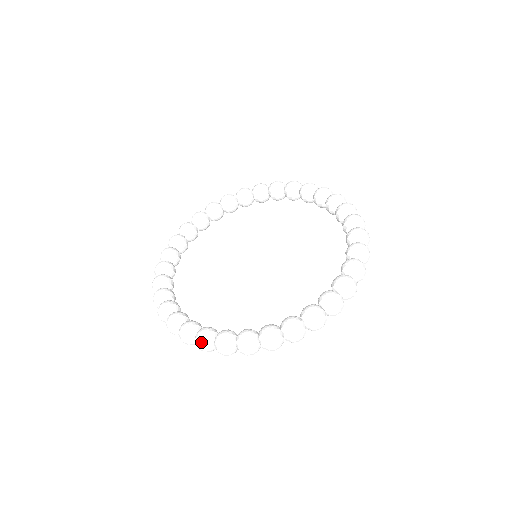
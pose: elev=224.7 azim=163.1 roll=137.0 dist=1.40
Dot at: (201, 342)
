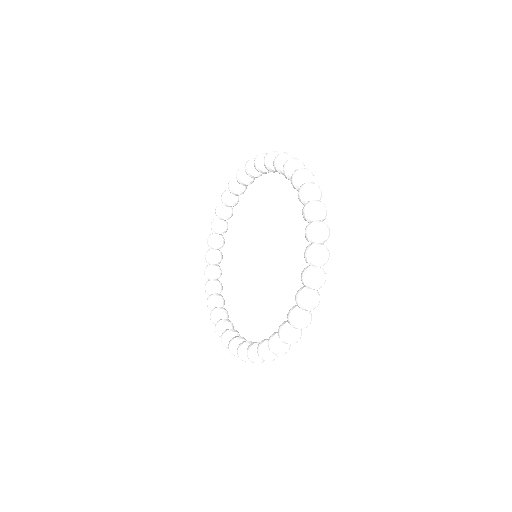
Dot at: (251, 361)
